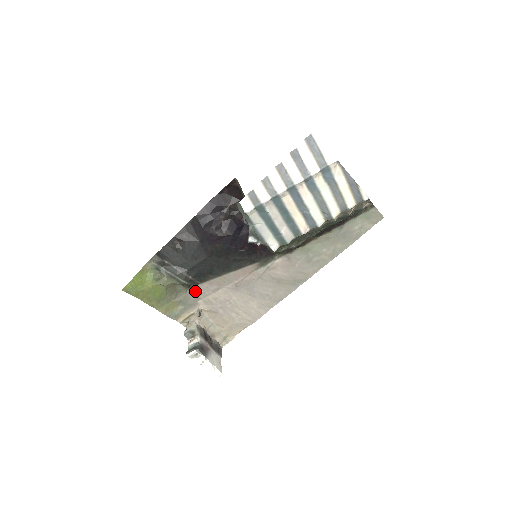
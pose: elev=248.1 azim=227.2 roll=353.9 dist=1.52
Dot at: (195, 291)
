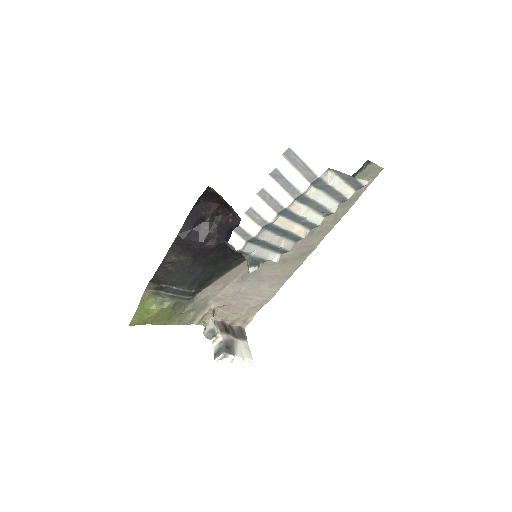
Dot at: (202, 296)
